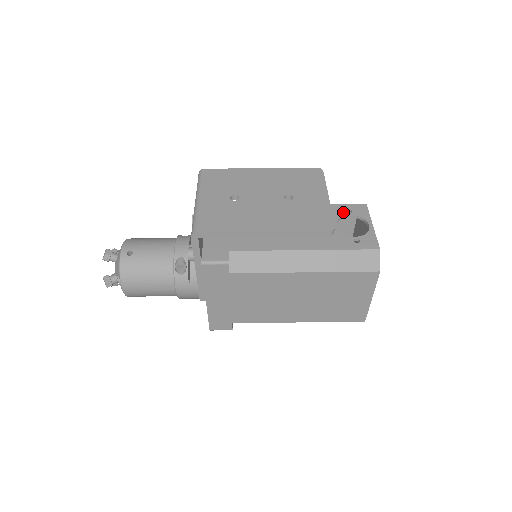
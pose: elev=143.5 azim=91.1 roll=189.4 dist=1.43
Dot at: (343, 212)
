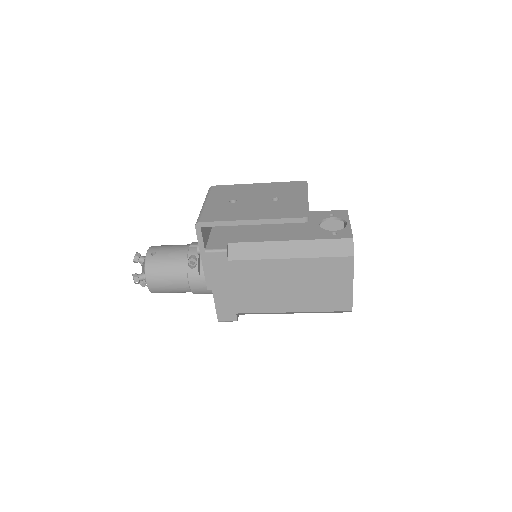
Dot at: (326, 216)
